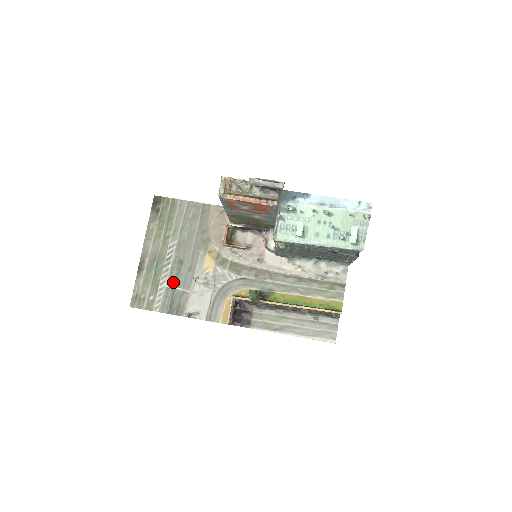
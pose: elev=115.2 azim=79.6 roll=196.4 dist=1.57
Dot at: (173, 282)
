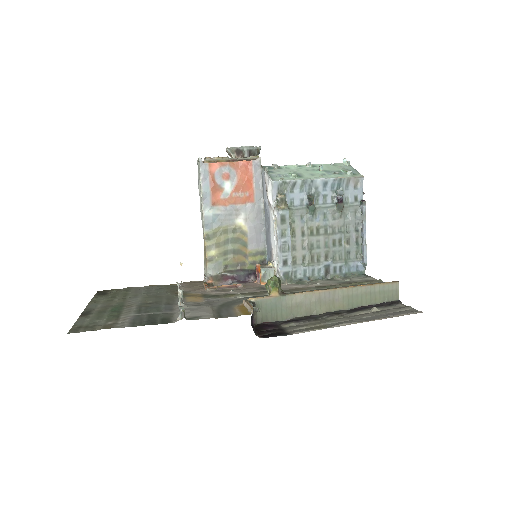
Dot at: (144, 312)
